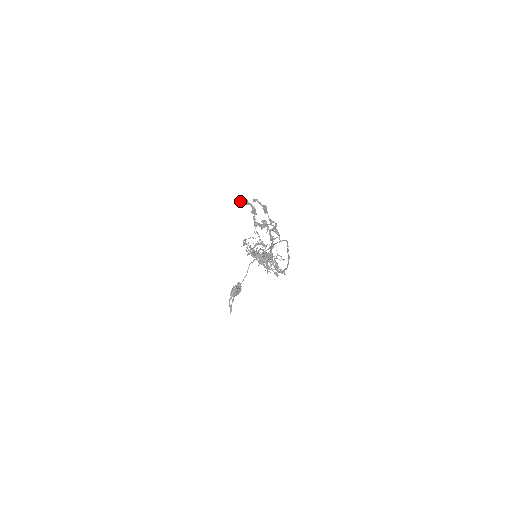
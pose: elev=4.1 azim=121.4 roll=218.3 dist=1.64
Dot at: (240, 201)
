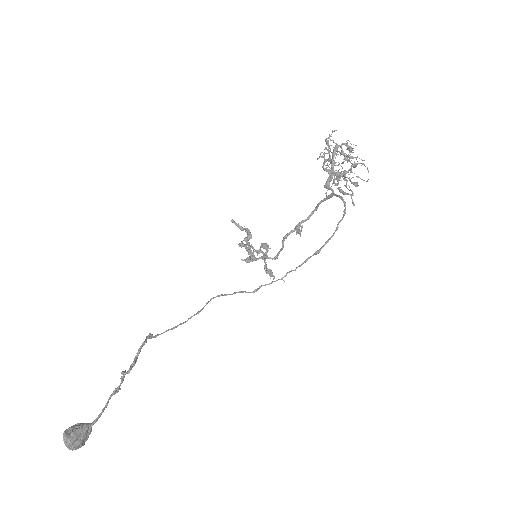
Dot at: (236, 223)
